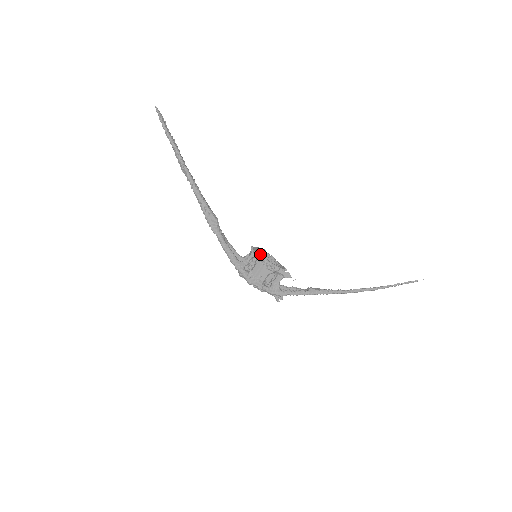
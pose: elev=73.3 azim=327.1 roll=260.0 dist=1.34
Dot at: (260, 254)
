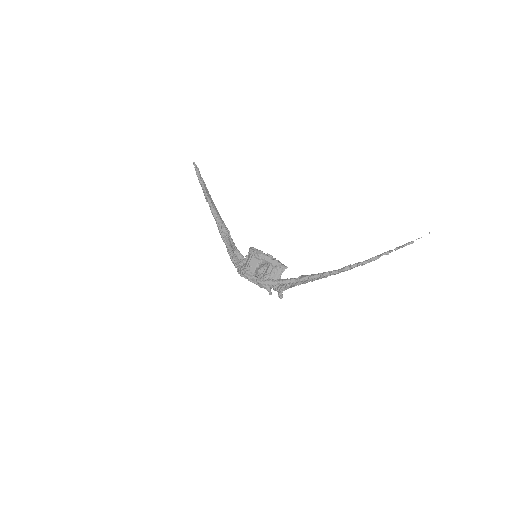
Dot at: (252, 247)
